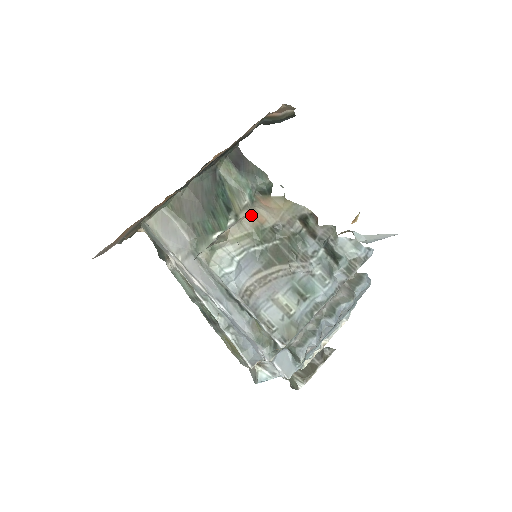
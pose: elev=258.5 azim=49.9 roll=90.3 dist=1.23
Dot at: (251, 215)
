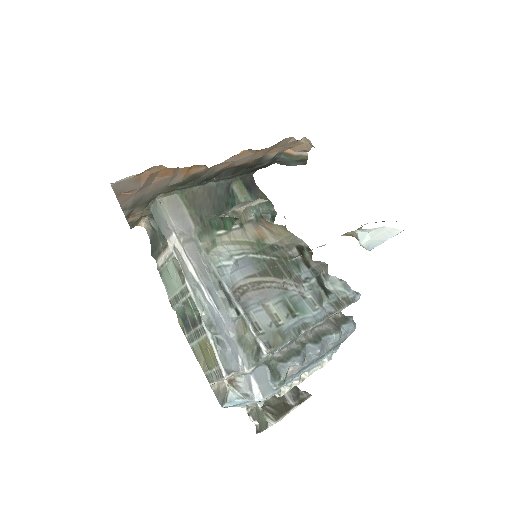
Dot at: (254, 229)
